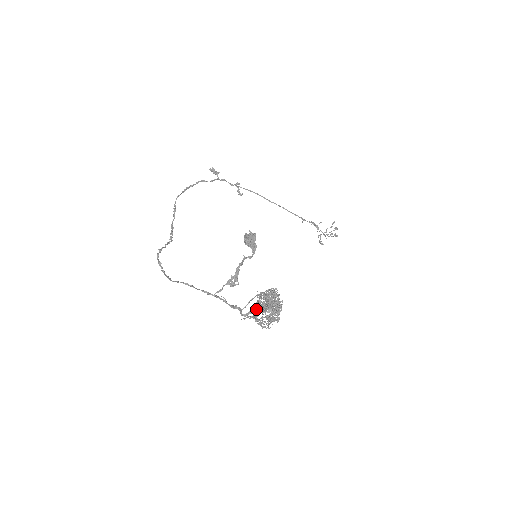
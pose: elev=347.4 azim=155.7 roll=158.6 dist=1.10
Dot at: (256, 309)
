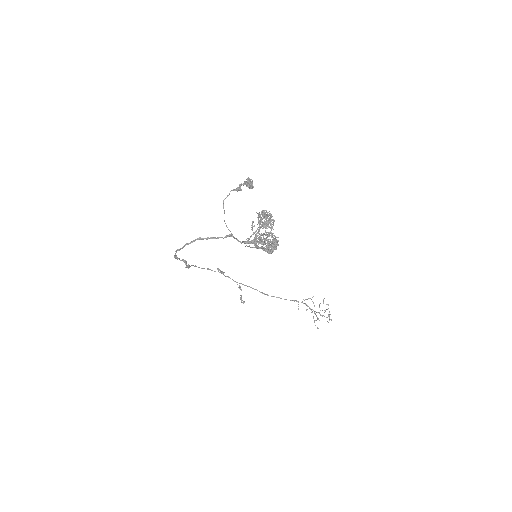
Dot at: (257, 245)
